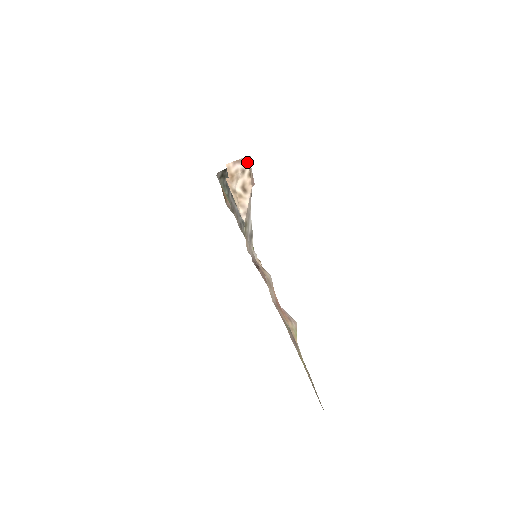
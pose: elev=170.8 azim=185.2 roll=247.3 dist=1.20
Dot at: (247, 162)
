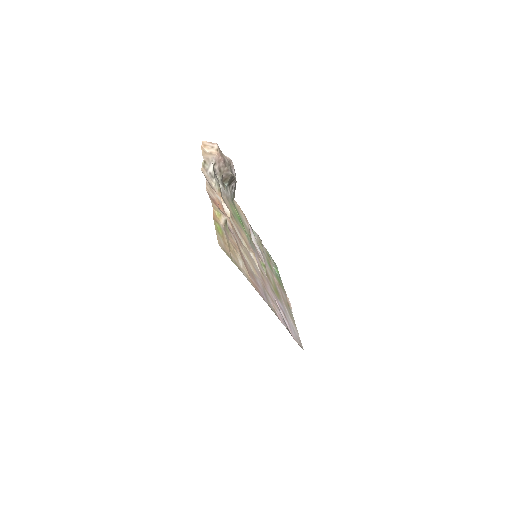
Dot at: (216, 145)
